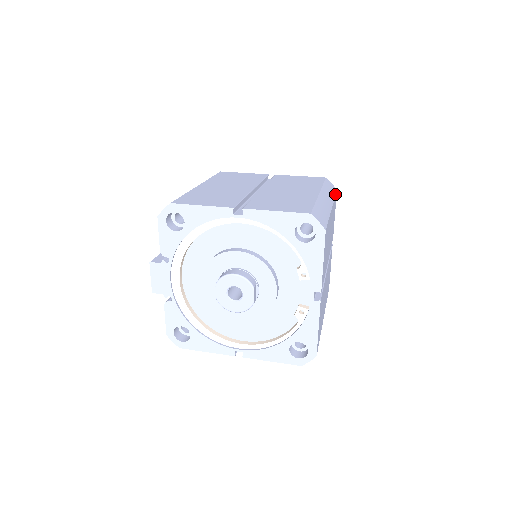
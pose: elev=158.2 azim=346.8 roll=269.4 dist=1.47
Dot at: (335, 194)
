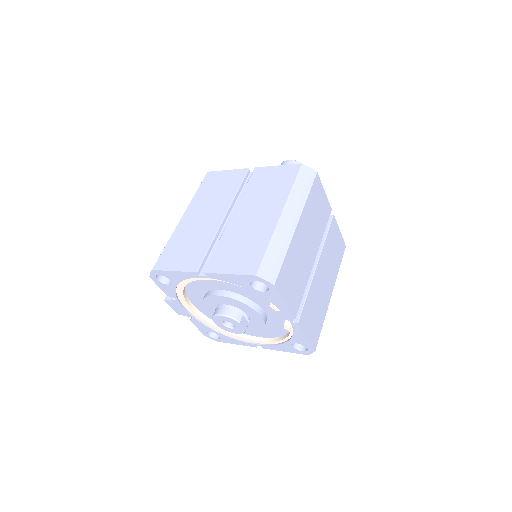
Dot at: (311, 187)
